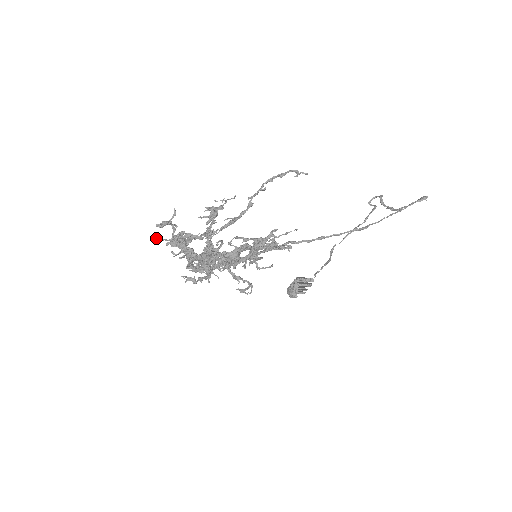
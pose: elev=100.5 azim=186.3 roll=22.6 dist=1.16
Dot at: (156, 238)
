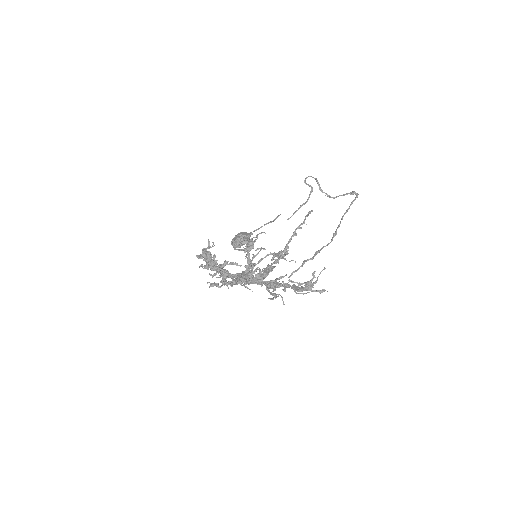
Dot at: (199, 267)
